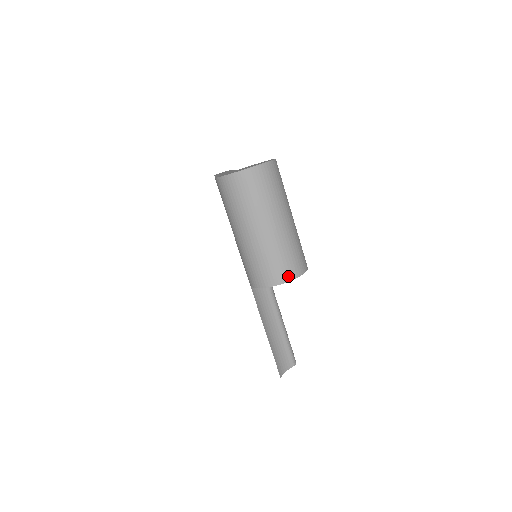
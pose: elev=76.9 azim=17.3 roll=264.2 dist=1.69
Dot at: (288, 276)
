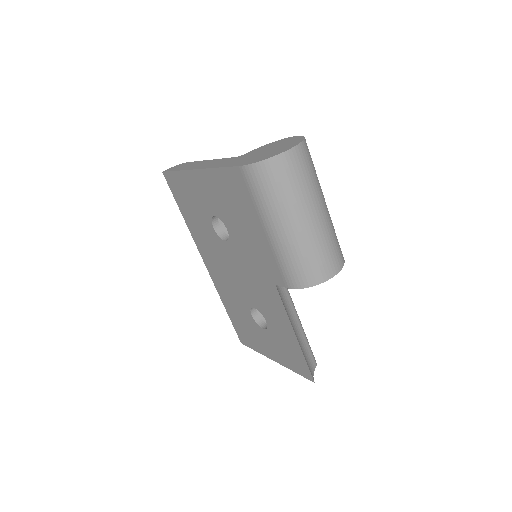
Dot at: (338, 266)
